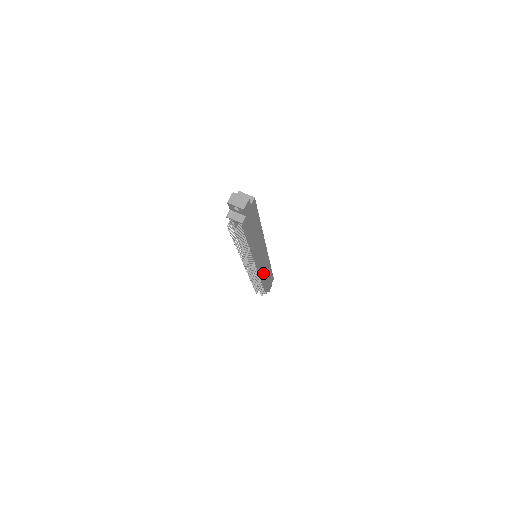
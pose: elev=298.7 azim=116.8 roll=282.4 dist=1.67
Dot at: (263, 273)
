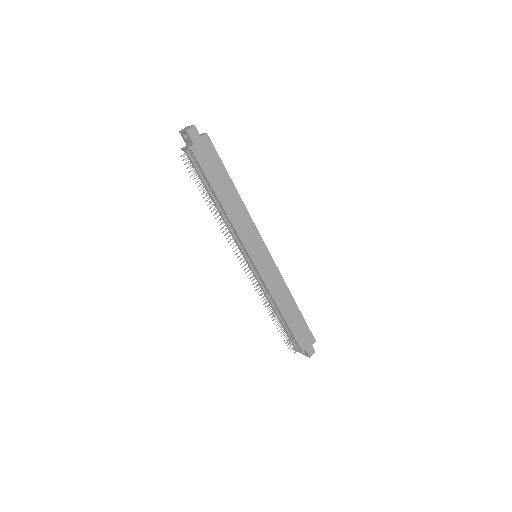
Dot at: (275, 293)
